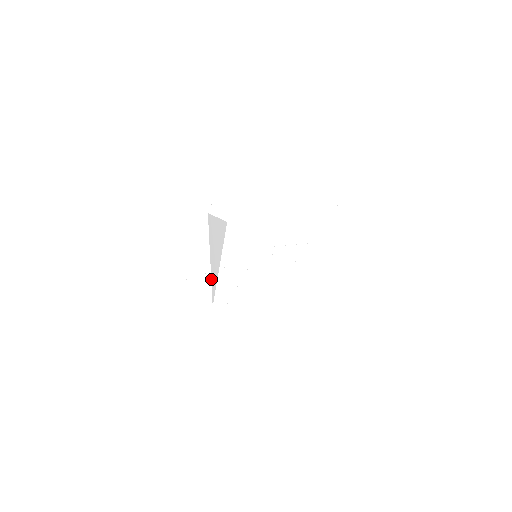
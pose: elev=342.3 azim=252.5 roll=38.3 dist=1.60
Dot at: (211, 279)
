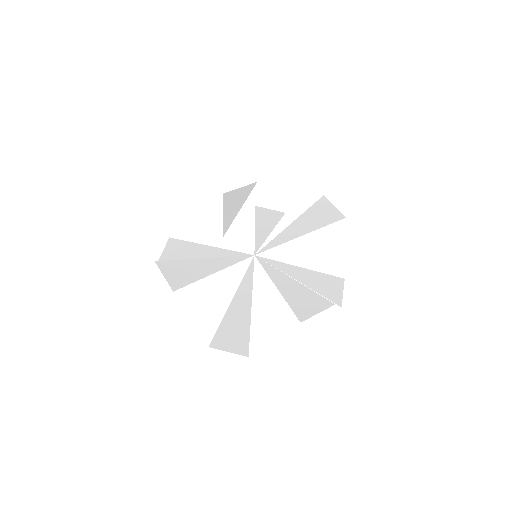
Dot at: (223, 227)
